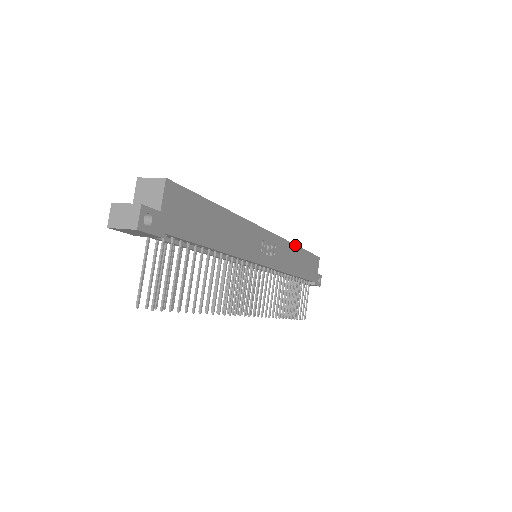
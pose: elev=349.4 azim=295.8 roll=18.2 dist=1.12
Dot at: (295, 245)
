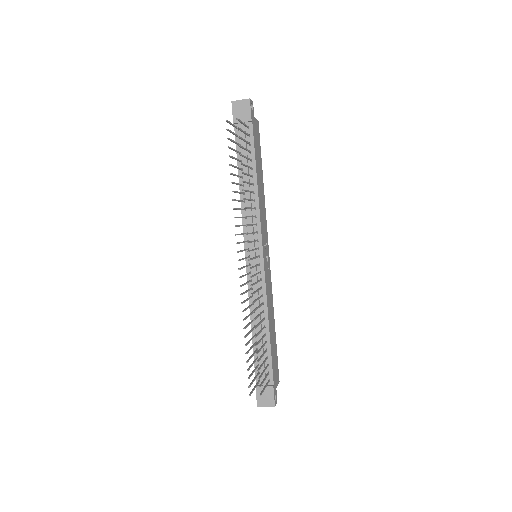
Dot at: (273, 310)
